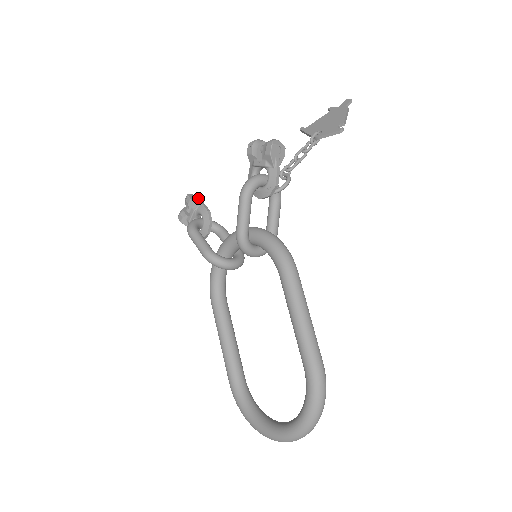
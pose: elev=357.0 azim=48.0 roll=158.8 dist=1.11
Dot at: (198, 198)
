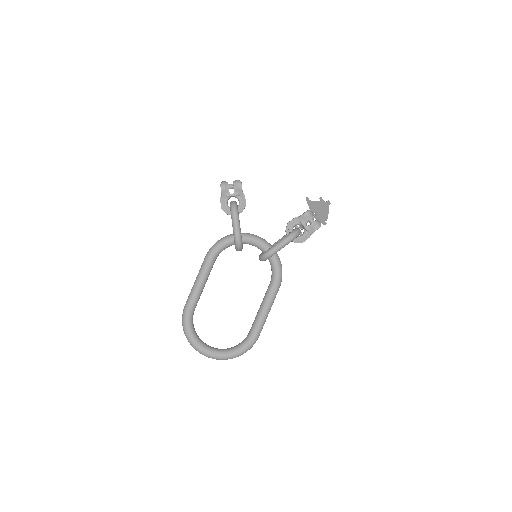
Dot at: occluded
